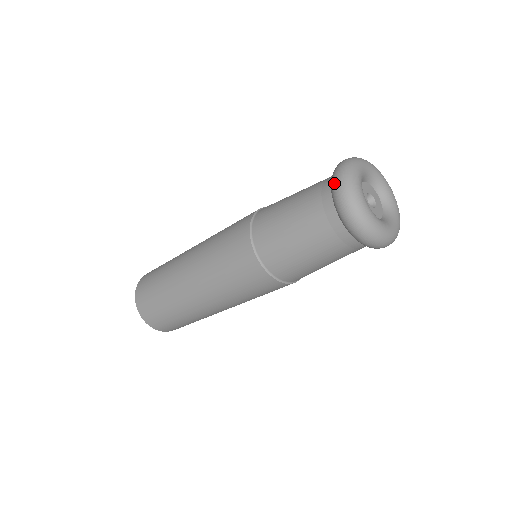
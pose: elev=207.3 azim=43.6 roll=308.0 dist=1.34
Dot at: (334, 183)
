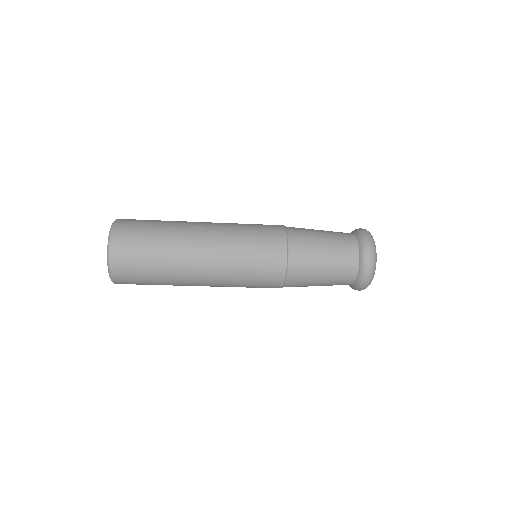
Dot at: (362, 231)
